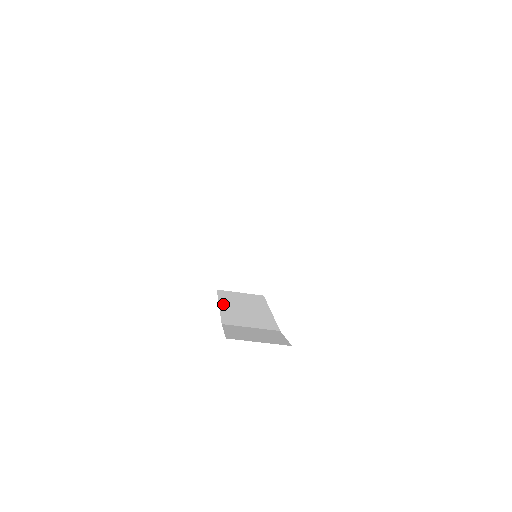
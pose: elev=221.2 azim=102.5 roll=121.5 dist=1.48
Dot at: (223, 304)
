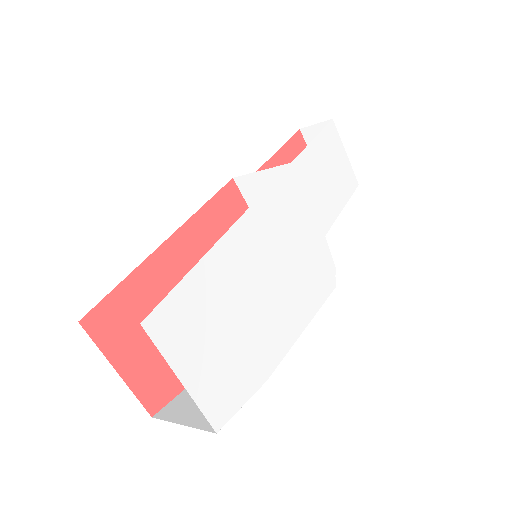
Dot at: occluded
